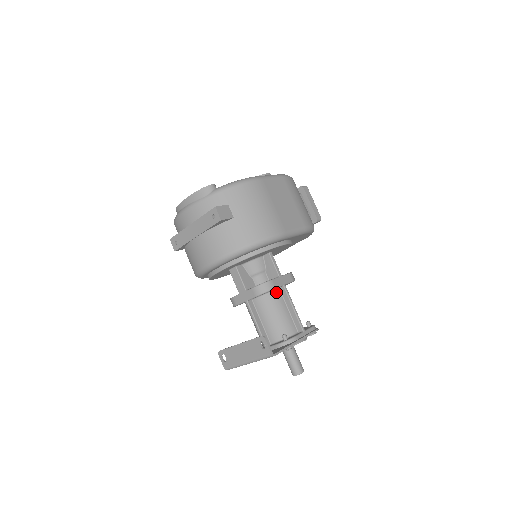
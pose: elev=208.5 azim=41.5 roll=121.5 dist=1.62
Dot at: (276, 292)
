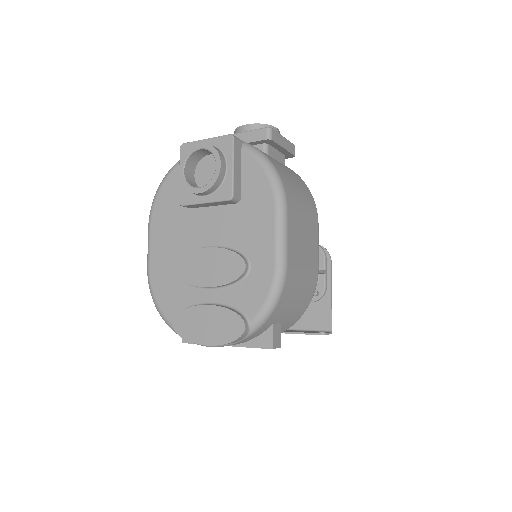
Dot at: occluded
